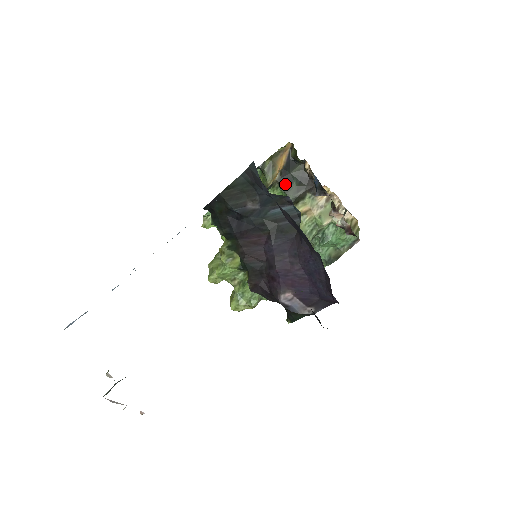
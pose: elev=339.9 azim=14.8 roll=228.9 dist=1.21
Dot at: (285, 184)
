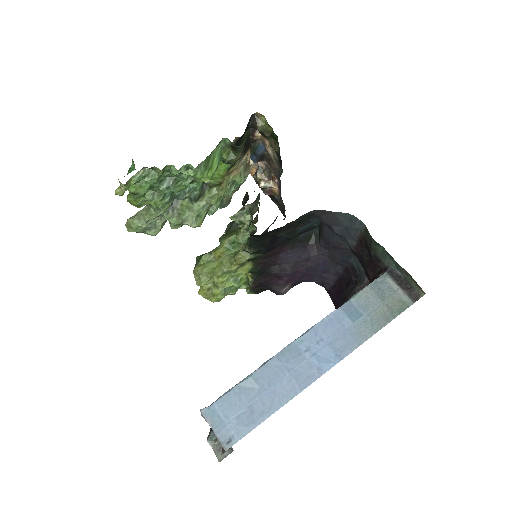
Dot at: occluded
